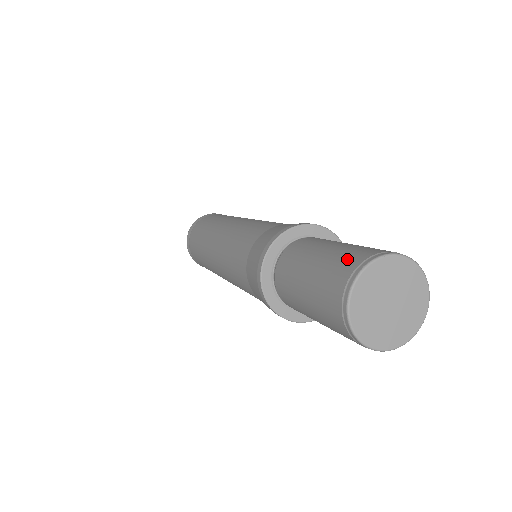
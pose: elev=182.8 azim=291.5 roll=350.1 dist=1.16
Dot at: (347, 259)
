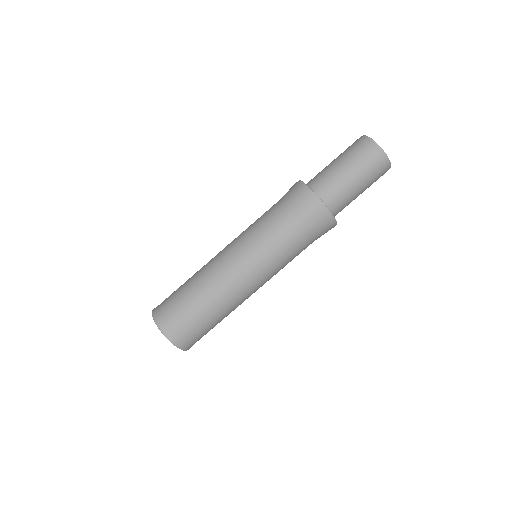
Dot at: (355, 145)
